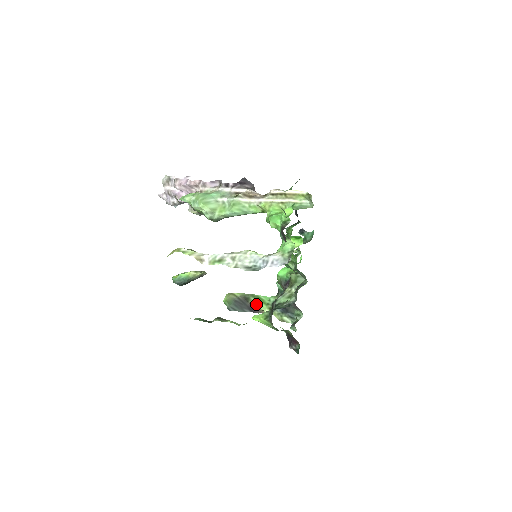
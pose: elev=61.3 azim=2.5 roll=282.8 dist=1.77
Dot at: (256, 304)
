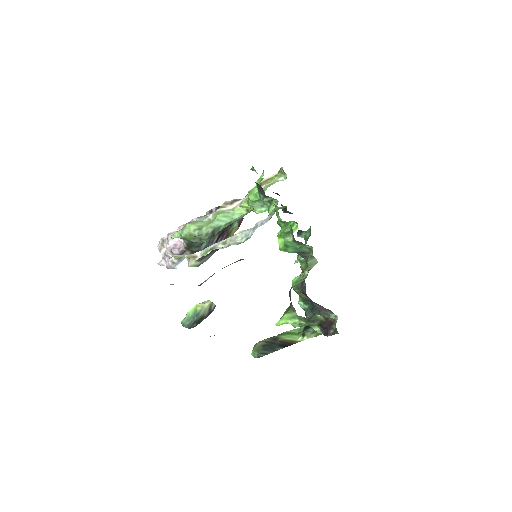
Dot at: (286, 338)
